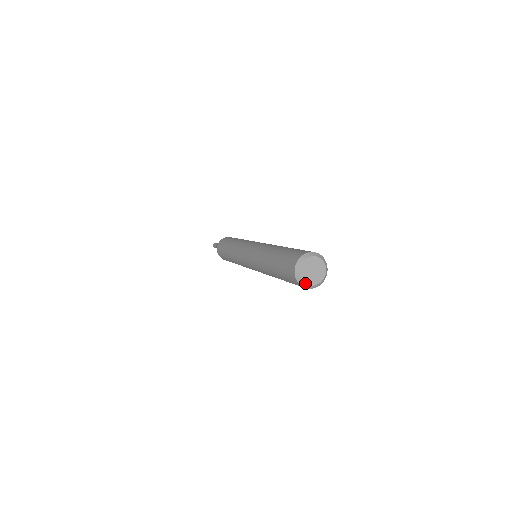
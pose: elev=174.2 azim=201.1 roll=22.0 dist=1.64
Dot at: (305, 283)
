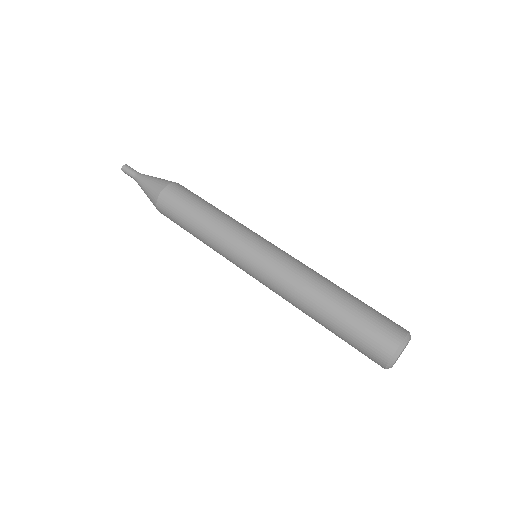
Dot at: occluded
